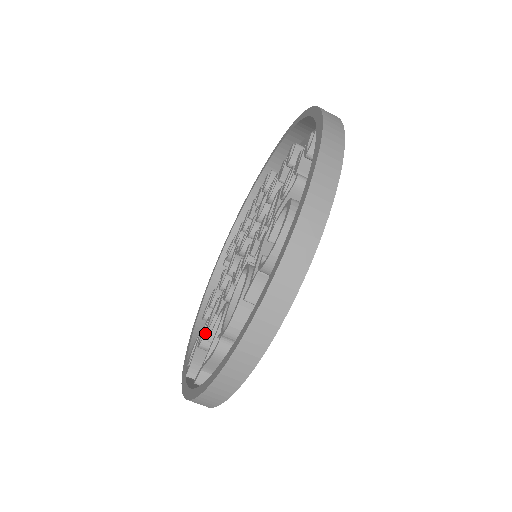
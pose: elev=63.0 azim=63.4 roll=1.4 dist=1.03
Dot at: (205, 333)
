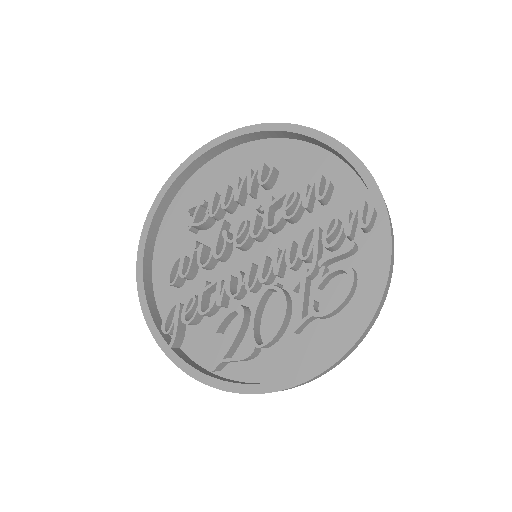
Dot at: (196, 314)
